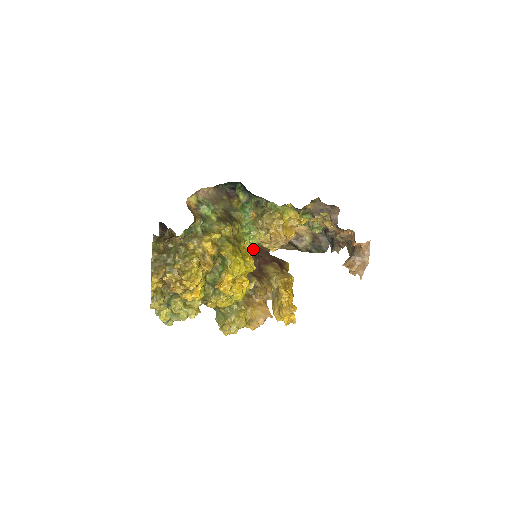
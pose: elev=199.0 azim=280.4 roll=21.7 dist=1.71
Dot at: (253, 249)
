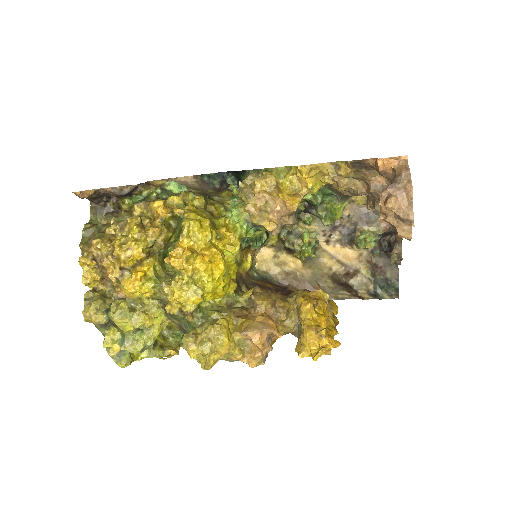
Dot at: (237, 226)
